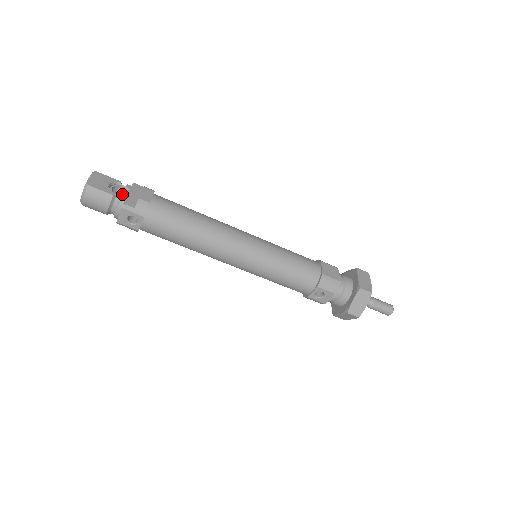
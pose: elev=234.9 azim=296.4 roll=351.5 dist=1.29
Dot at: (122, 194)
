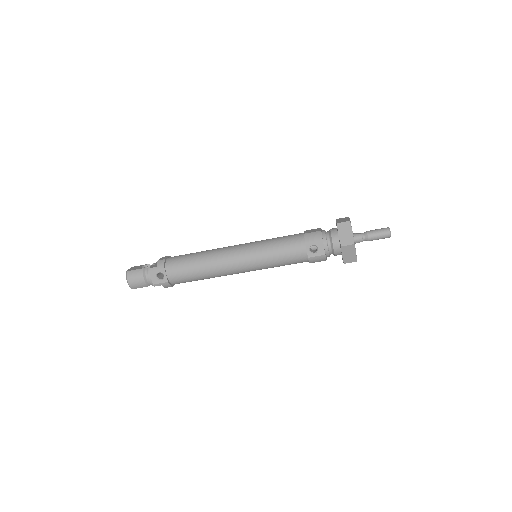
Dot at: occluded
